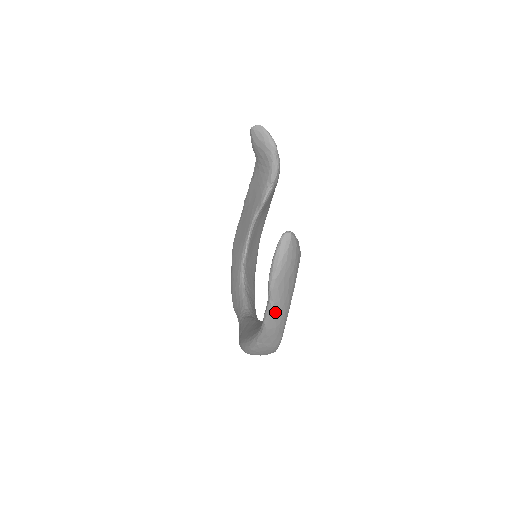
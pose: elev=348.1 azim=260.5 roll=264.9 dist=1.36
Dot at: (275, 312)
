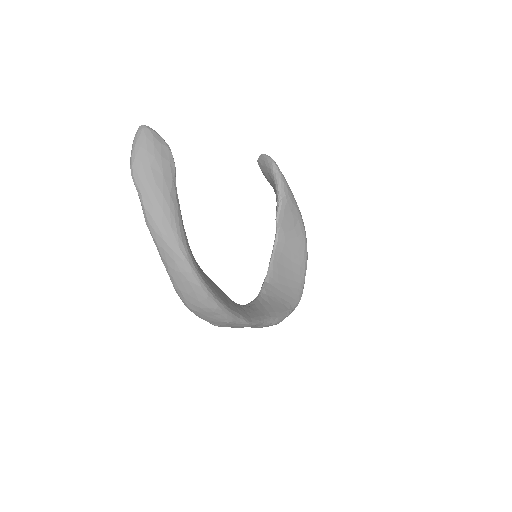
Dot at: (148, 207)
